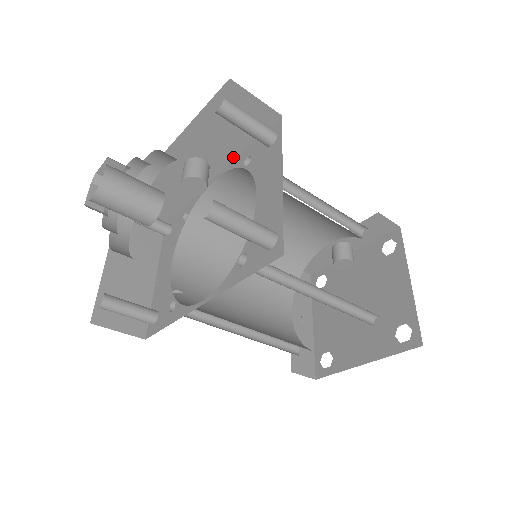
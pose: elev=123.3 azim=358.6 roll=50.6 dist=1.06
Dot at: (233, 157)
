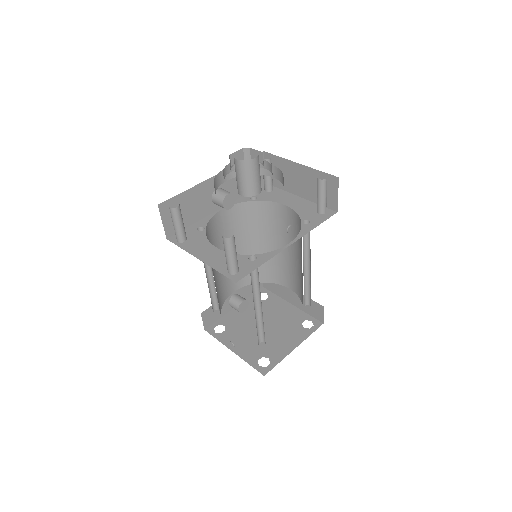
Dot at: (236, 198)
